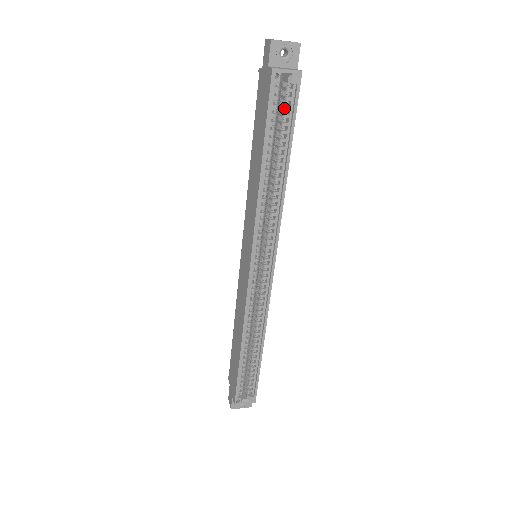
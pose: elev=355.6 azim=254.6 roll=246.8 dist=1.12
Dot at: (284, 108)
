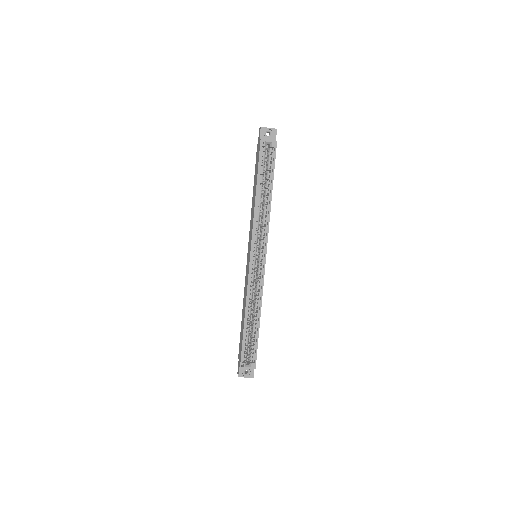
Dot at: (268, 161)
